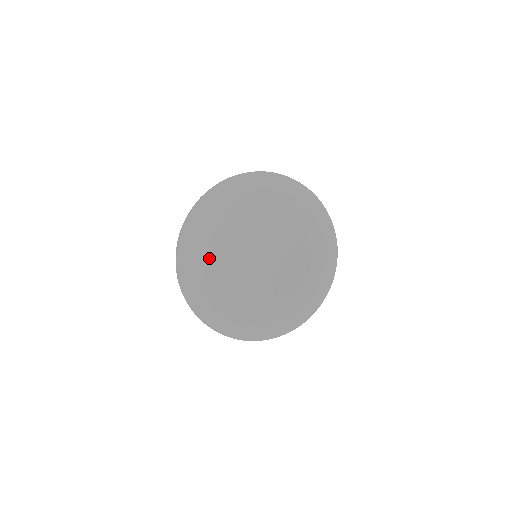
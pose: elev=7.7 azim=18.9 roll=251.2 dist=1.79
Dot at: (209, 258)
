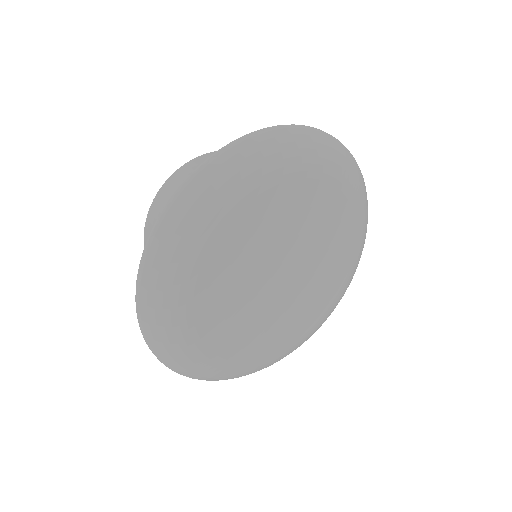
Dot at: (230, 310)
